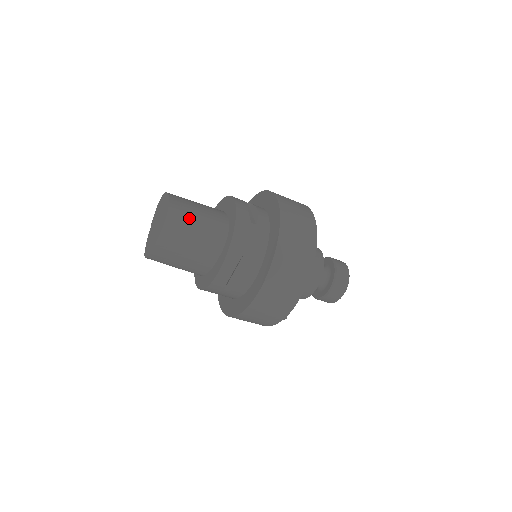
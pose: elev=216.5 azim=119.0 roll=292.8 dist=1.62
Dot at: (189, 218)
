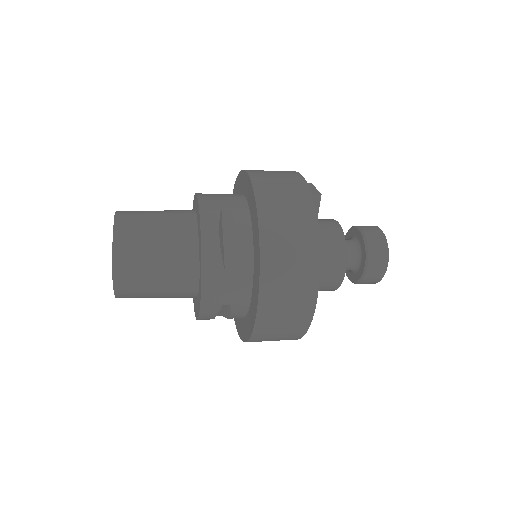
Dot at: (143, 277)
